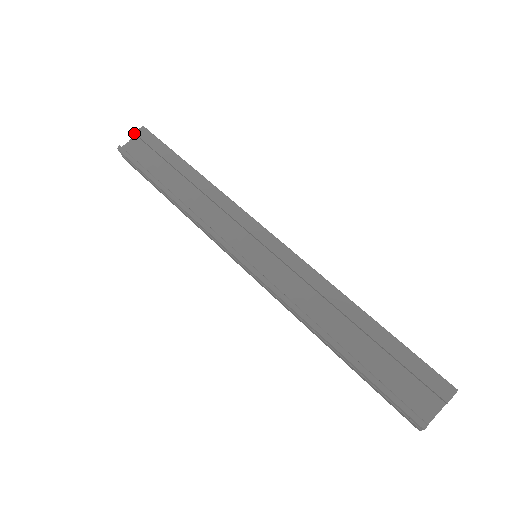
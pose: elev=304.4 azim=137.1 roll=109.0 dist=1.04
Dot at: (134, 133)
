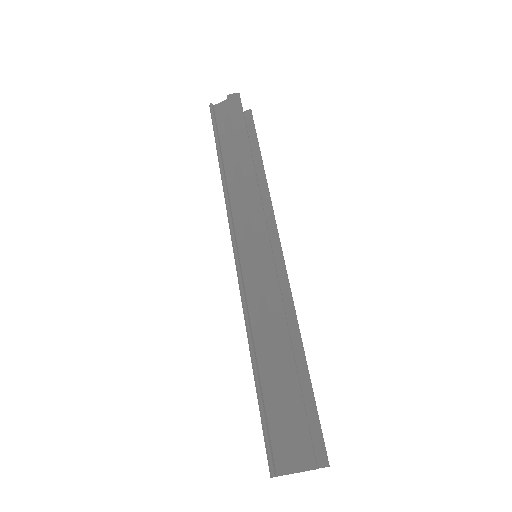
Dot at: (227, 96)
